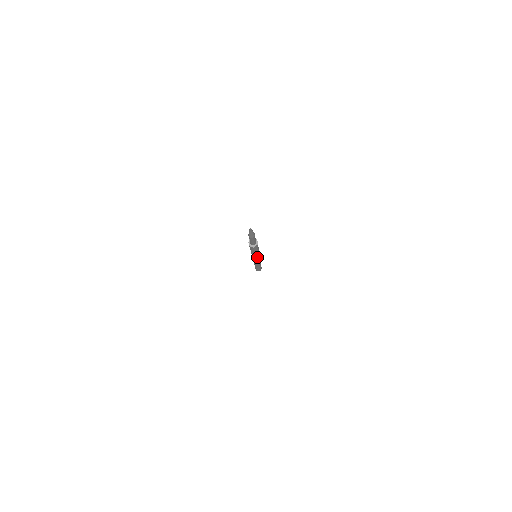
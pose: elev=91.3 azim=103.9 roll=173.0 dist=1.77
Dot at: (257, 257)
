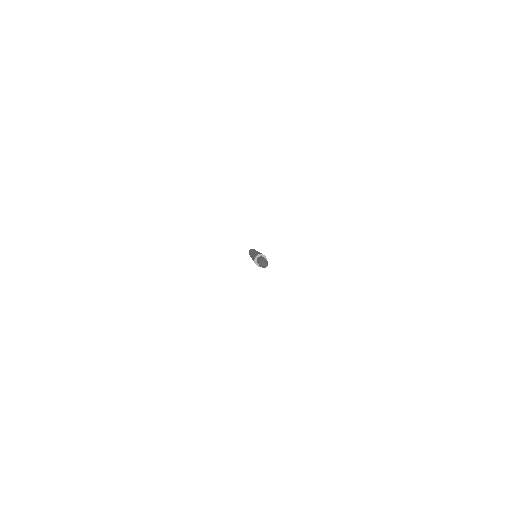
Dot at: occluded
